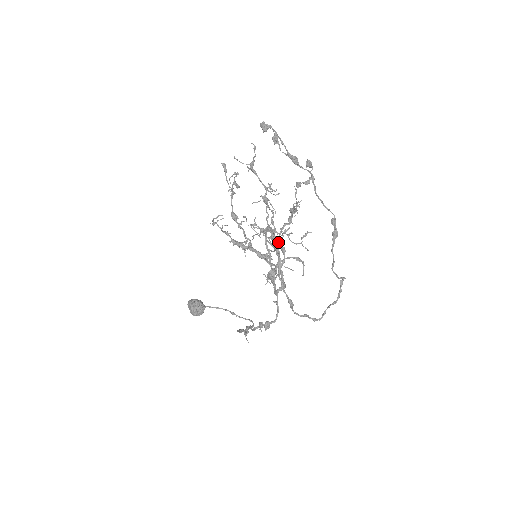
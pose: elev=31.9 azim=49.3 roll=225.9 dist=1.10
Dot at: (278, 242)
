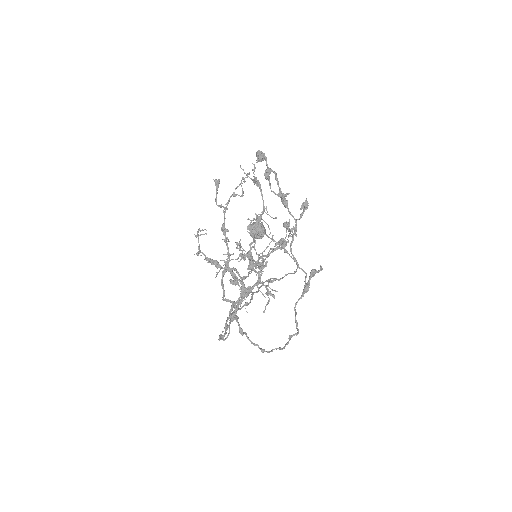
Dot at: (241, 280)
